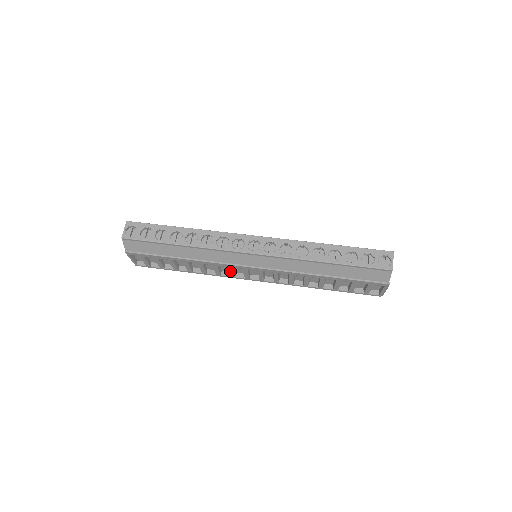
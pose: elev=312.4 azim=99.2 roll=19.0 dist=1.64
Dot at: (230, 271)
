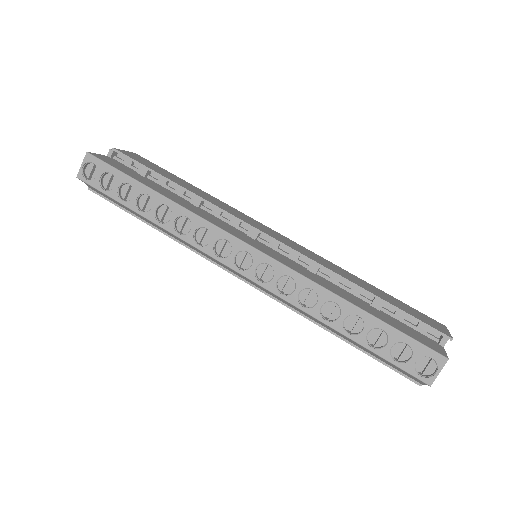
Dot at: occluded
